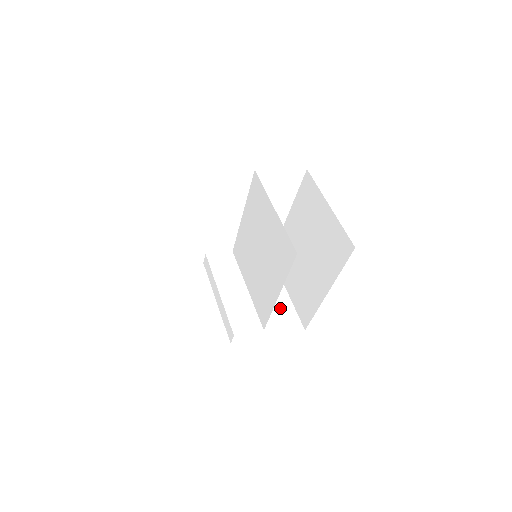
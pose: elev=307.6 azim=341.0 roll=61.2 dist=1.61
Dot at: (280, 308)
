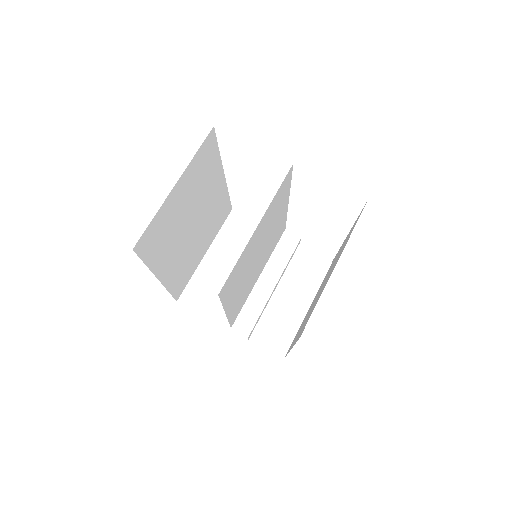
Dot at: (283, 318)
